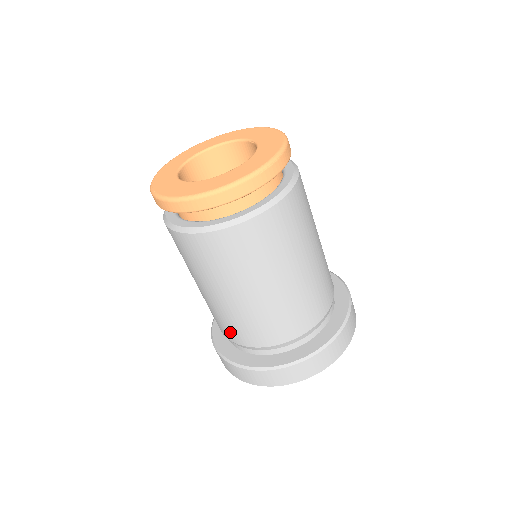
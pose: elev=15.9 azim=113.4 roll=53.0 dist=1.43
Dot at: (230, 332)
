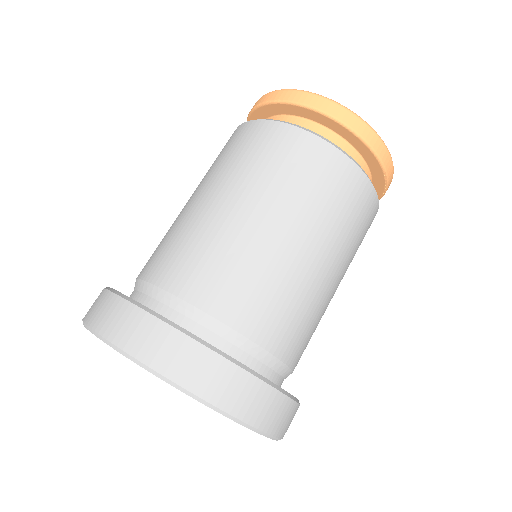
Dot at: (204, 280)
